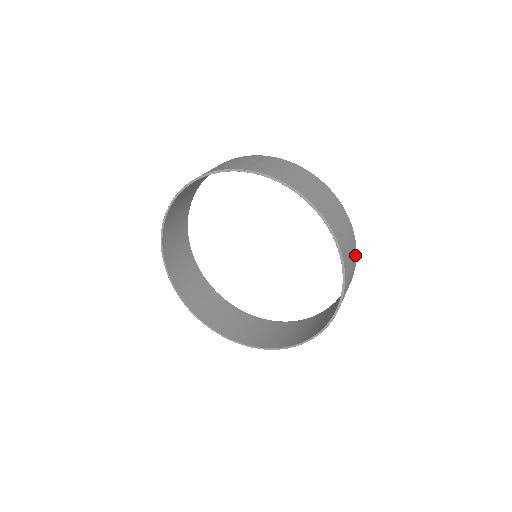
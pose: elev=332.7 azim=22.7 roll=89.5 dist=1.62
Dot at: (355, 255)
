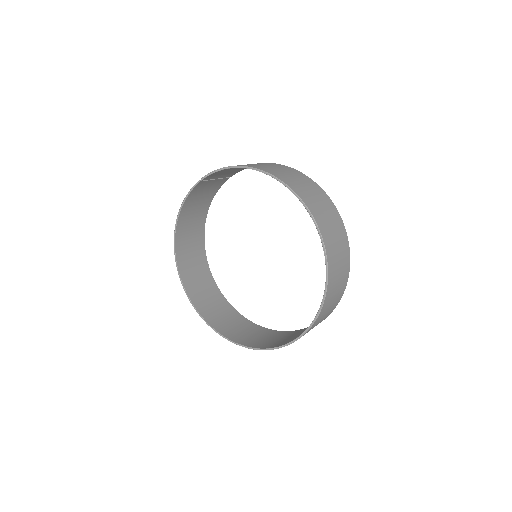
Dot at: (330, 203)
